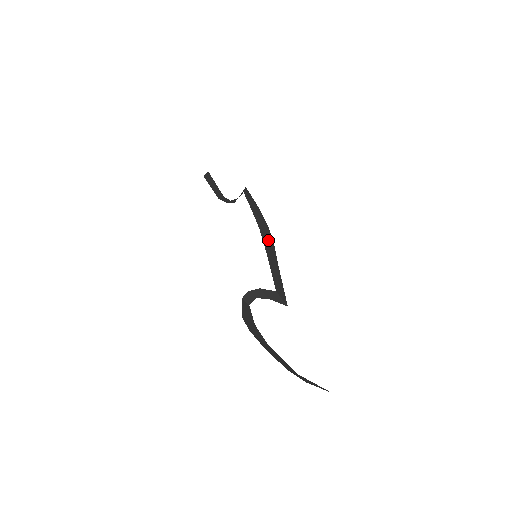
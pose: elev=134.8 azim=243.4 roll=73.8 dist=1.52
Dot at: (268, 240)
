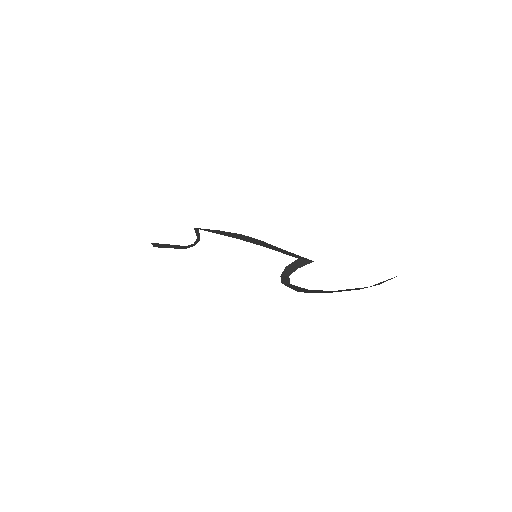
Dot at: (252, 240)
